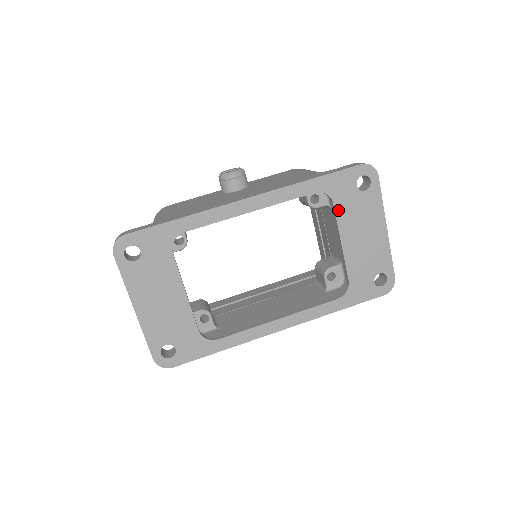
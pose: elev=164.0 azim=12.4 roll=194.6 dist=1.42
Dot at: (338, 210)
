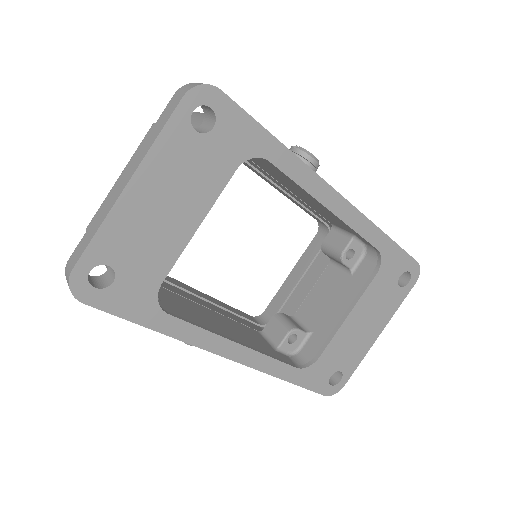
Dot at: (373, 283)
